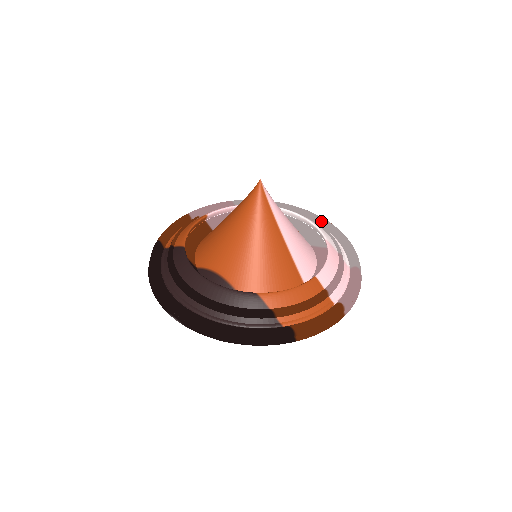
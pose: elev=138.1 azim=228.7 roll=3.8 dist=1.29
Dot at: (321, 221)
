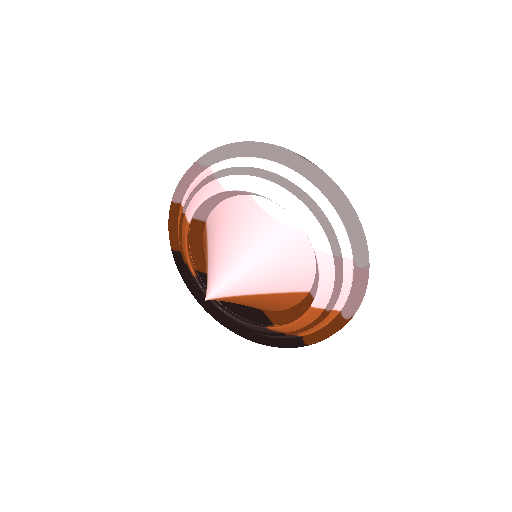
Dot at: (308, 180)
